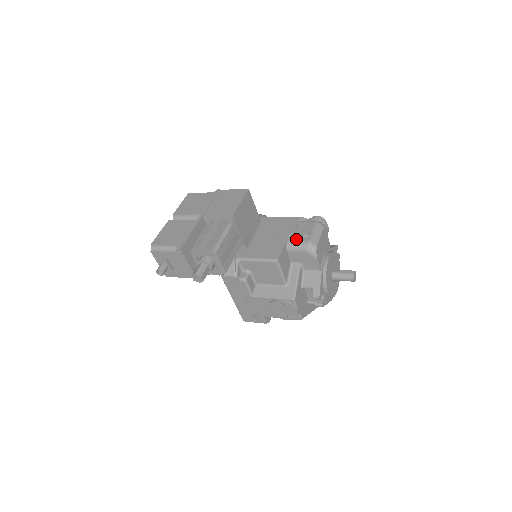
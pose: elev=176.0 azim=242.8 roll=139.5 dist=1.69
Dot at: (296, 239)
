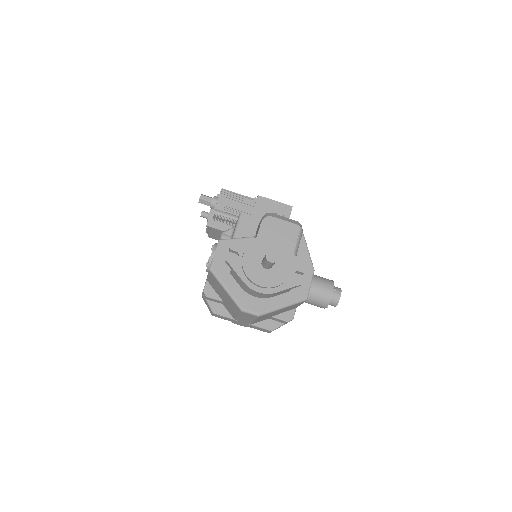
Dot at: occluded
